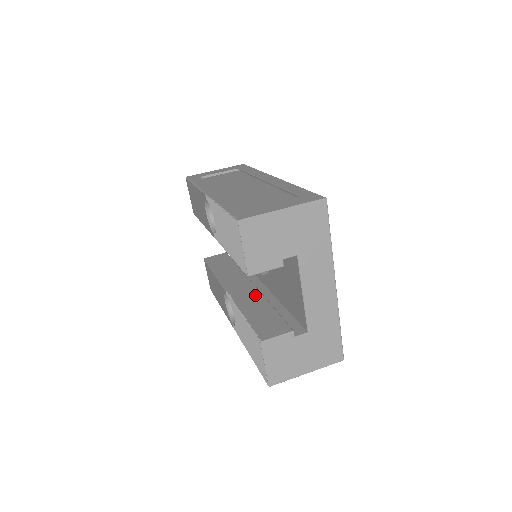
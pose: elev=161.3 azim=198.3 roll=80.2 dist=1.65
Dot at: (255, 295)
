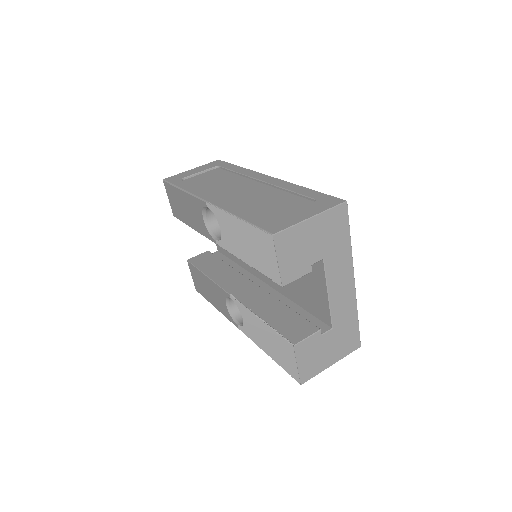
Dot at: (263, 296)
